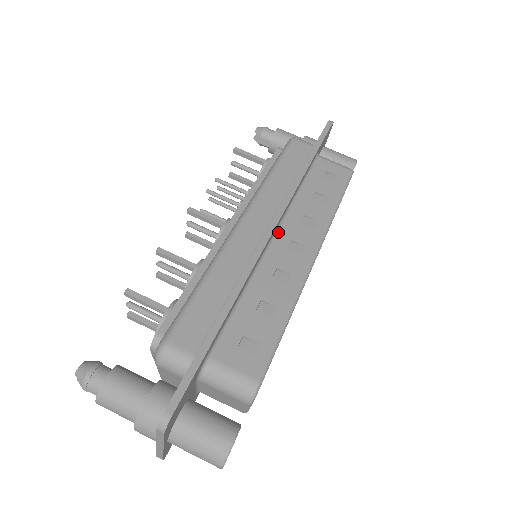
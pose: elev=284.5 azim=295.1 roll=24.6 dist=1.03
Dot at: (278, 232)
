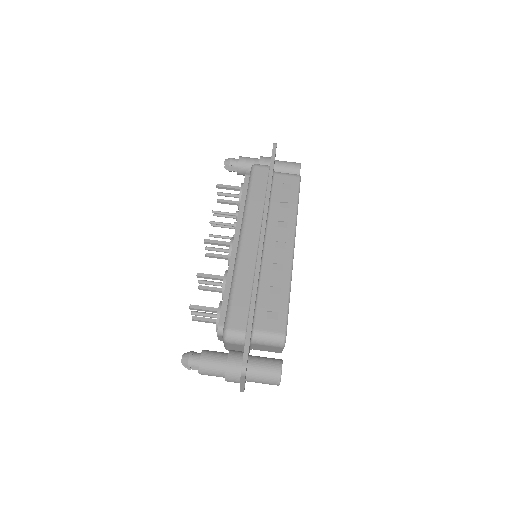
Dot at: (266, 239)
